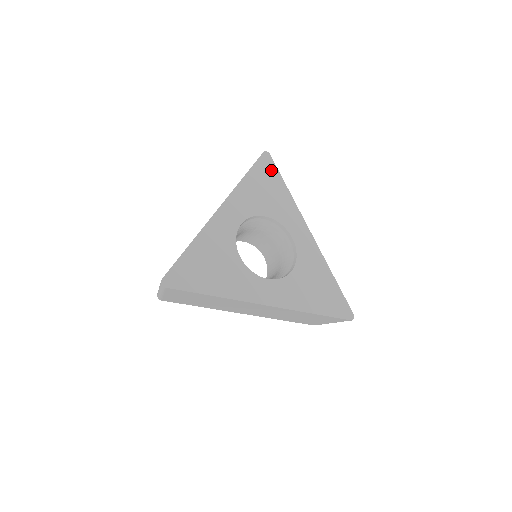
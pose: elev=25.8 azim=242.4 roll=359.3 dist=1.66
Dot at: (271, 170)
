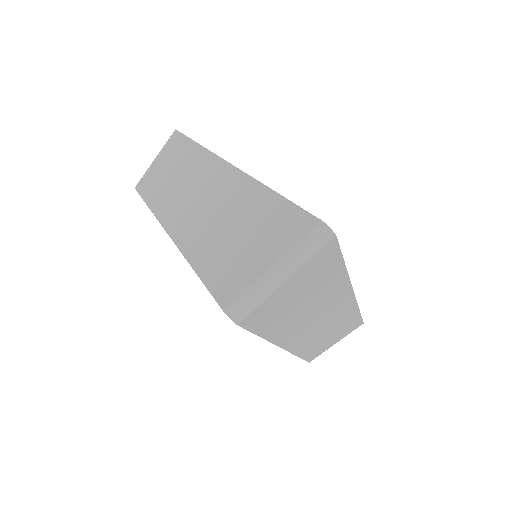
Dot at: occluded
